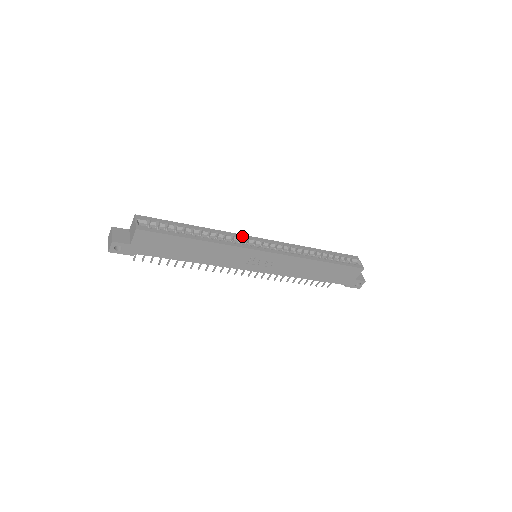
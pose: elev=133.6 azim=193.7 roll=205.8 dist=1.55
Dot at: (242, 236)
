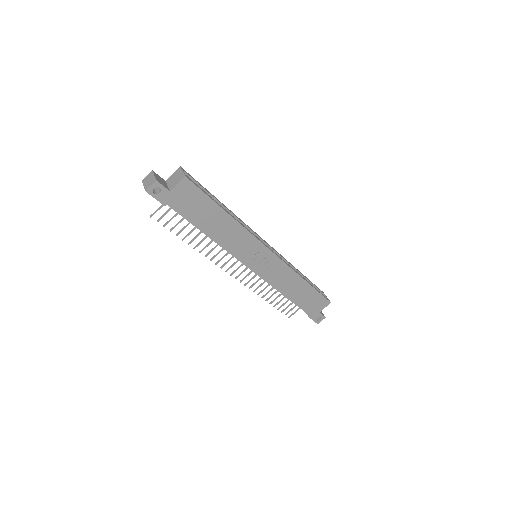
Dot at: (253, 231)
